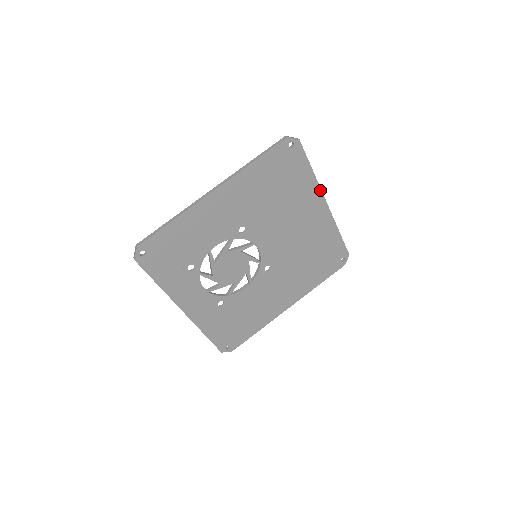
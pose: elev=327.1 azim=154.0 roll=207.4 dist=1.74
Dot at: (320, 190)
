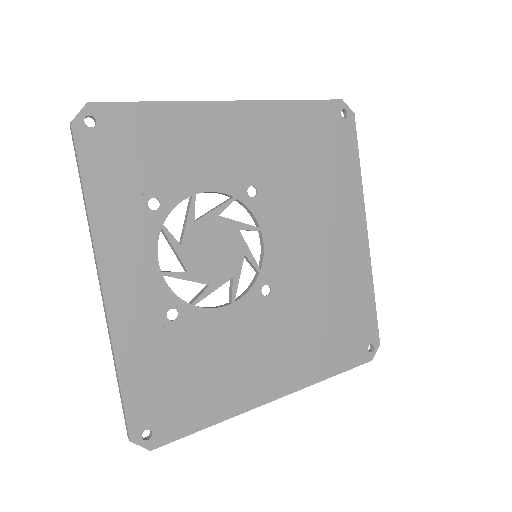
Dot at: (363, 204)
